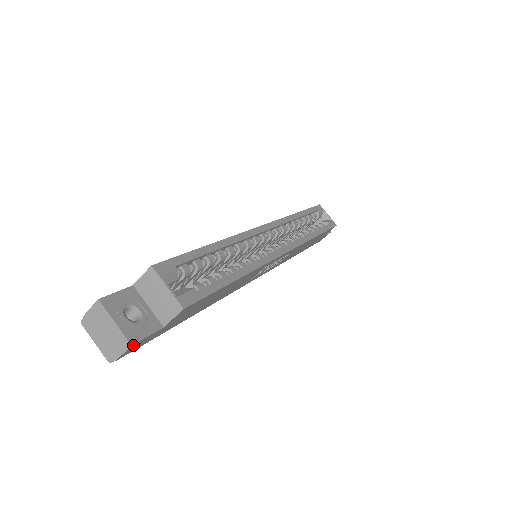
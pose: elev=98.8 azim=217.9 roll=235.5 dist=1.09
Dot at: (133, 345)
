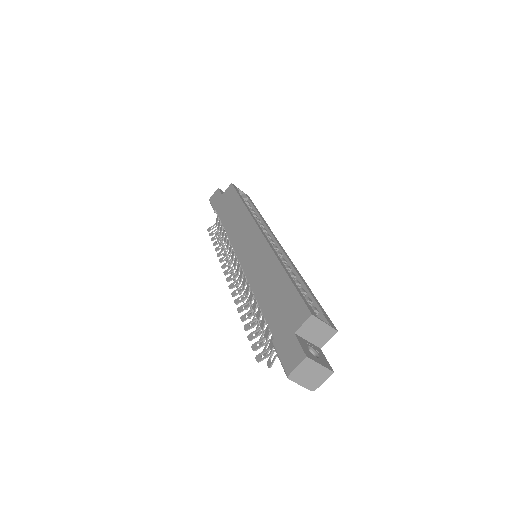
Dot at: (330, 371)
